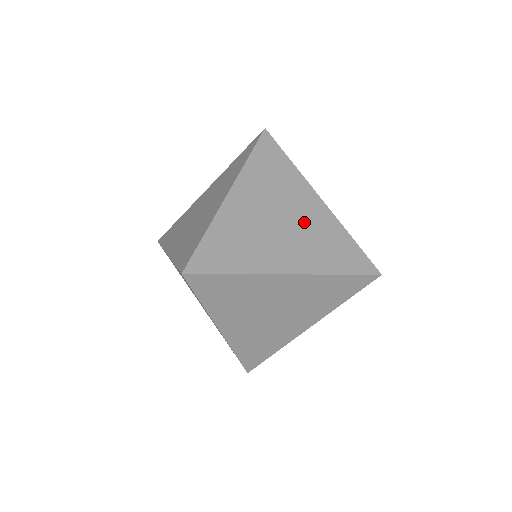
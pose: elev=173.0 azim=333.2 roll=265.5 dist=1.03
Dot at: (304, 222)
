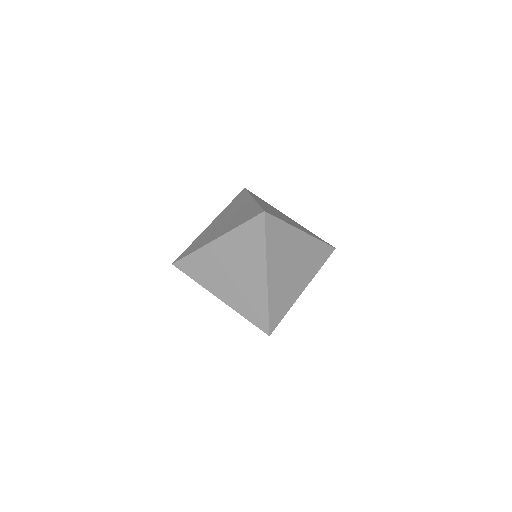
Dot at: (291, 220)
